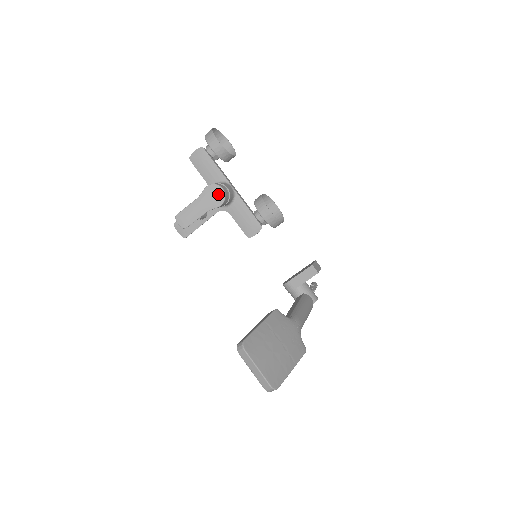
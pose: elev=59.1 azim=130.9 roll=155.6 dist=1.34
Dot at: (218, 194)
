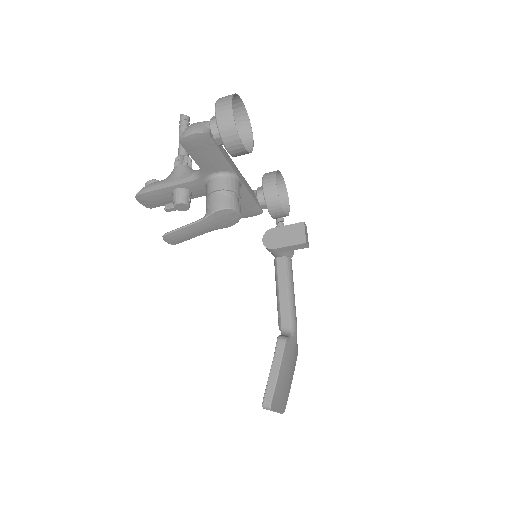
Dot at: (232, 218)
